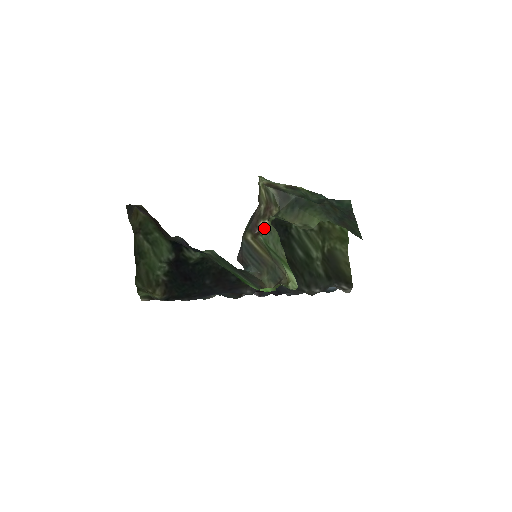
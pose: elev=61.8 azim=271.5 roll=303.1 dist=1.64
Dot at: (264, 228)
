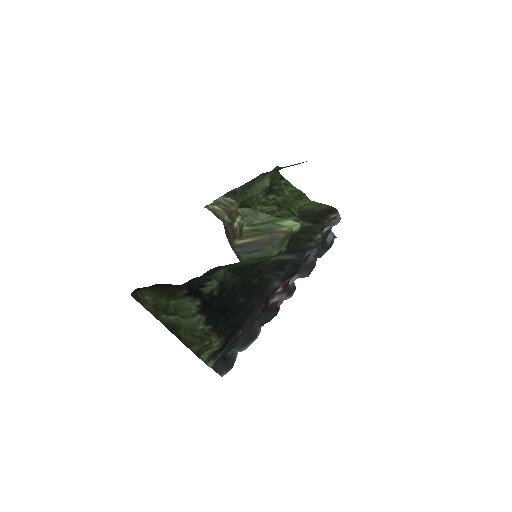
Dot at: (240, 224)
